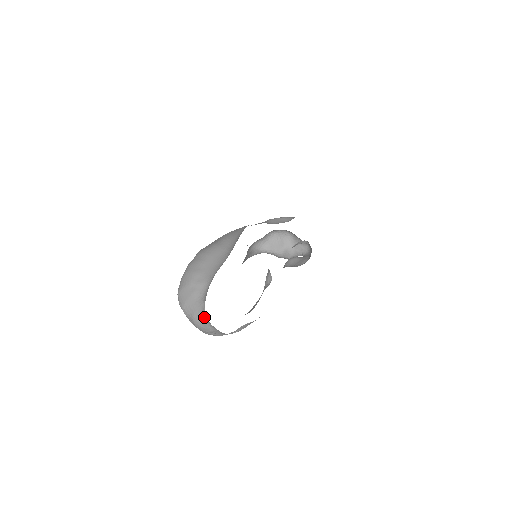
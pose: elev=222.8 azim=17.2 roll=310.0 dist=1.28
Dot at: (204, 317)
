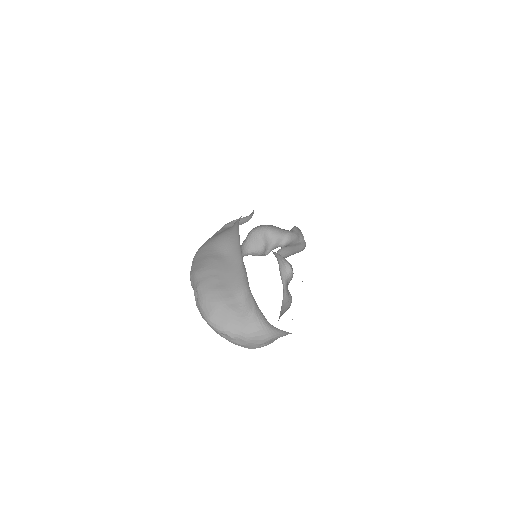
Dot at: (261, 327)
